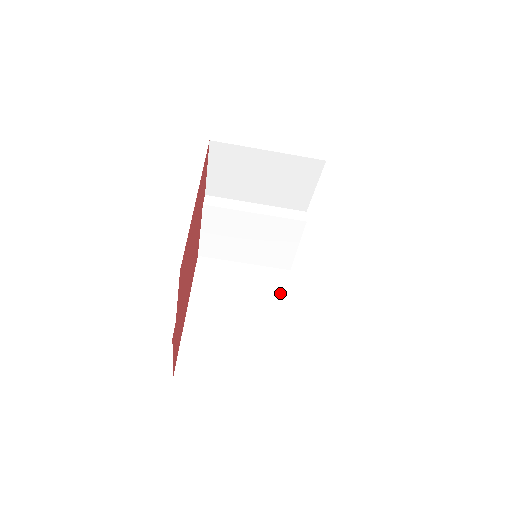
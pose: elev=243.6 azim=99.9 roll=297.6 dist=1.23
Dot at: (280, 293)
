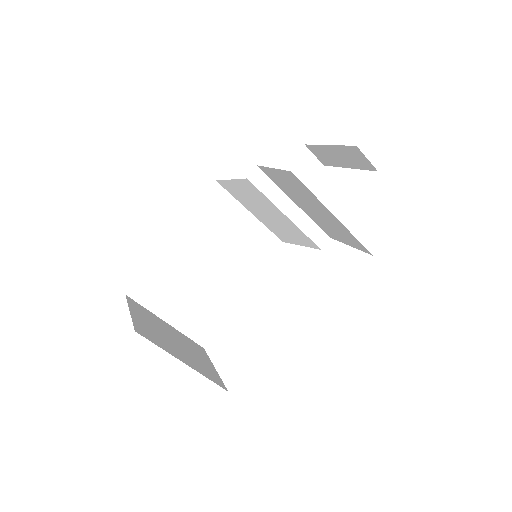
Dot at: (259, 260)
